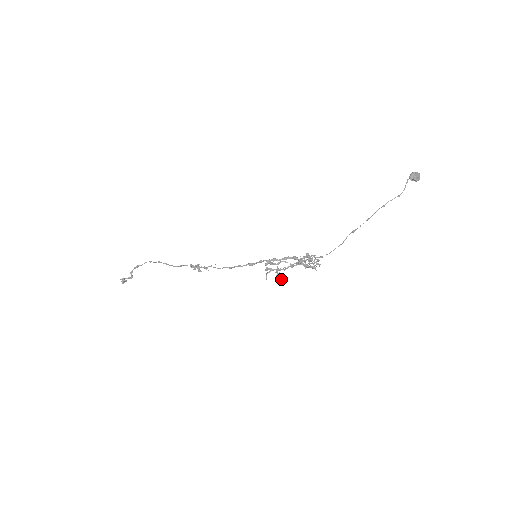
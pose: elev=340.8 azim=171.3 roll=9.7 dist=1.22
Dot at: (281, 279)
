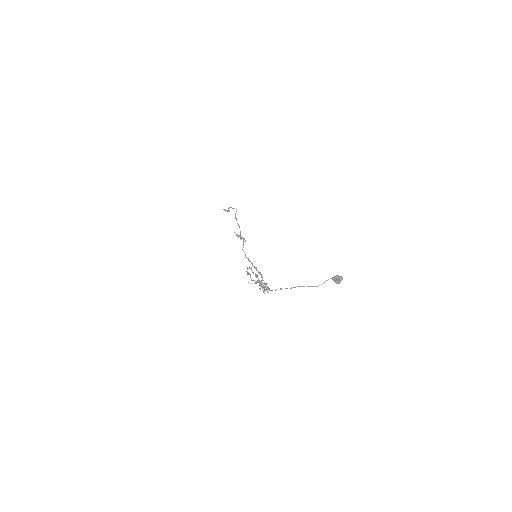
Dot at: occluded
